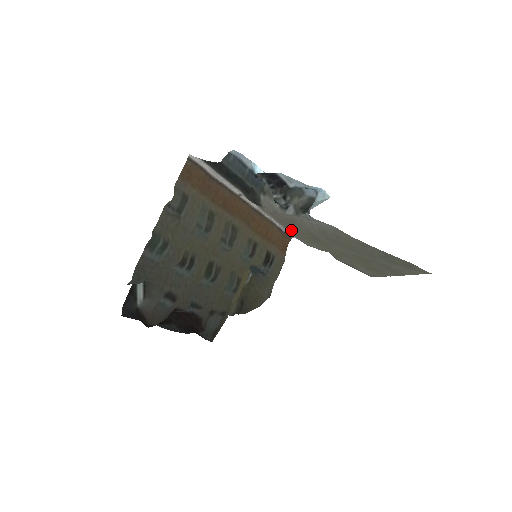
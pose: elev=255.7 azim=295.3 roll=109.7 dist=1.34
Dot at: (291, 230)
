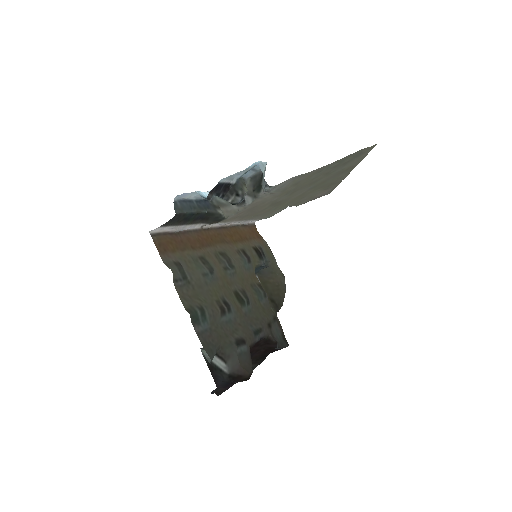
Dot at: (253, 217)
